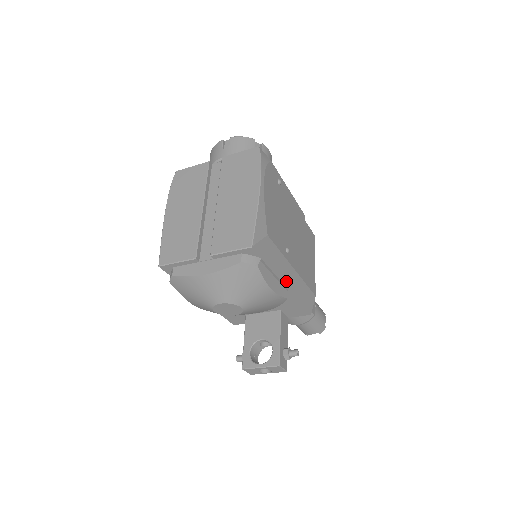
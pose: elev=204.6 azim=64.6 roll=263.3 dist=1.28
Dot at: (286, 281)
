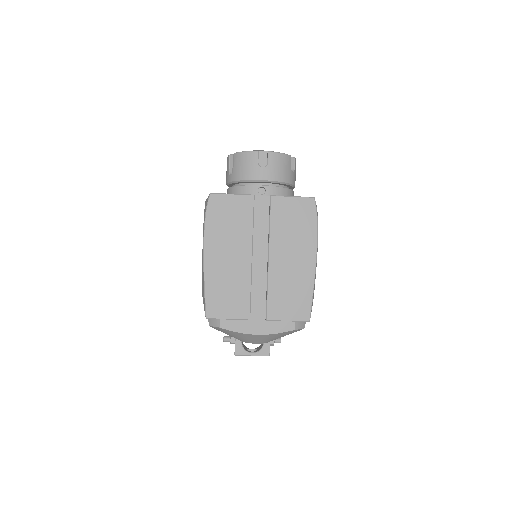
Dot at: occluded
